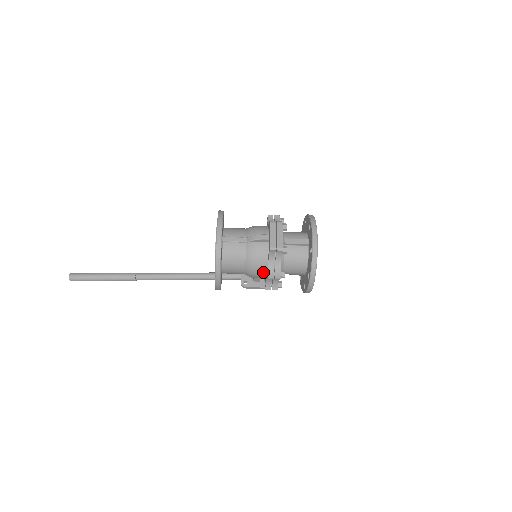
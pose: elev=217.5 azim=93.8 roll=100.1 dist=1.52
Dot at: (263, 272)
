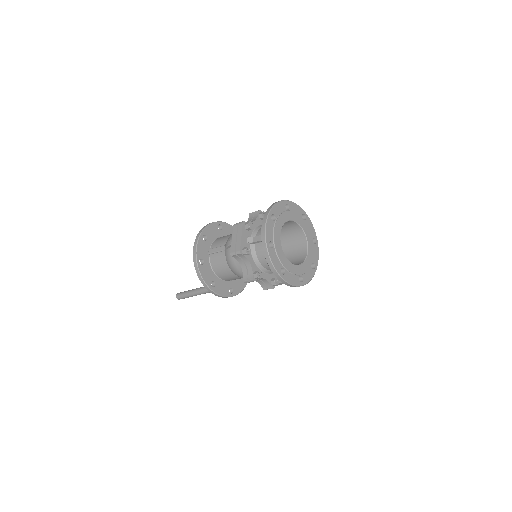
Dot at: occluded
